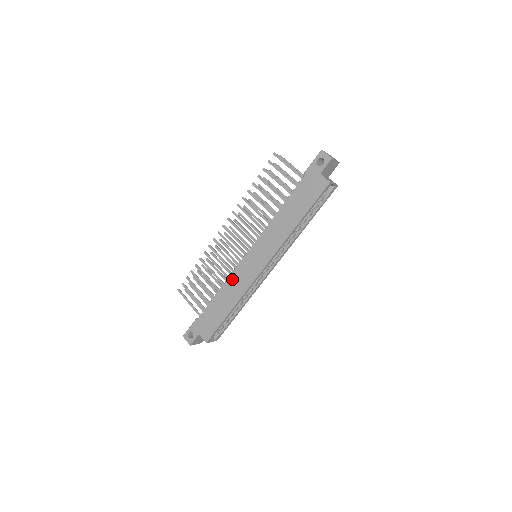
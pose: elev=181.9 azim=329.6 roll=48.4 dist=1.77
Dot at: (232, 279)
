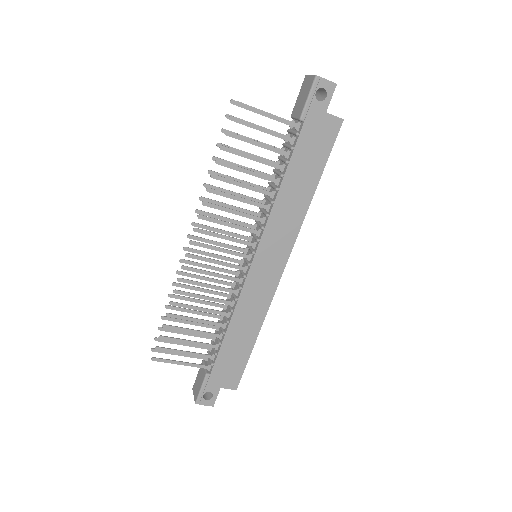
Dot at: (243, 303)
